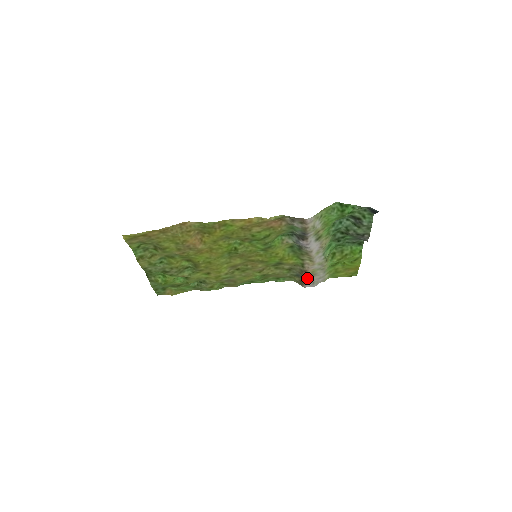
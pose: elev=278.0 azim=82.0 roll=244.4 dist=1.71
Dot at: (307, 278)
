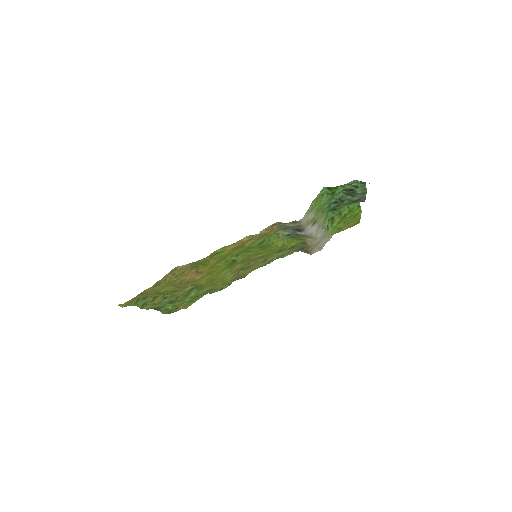
Dot at: (312, 248)
